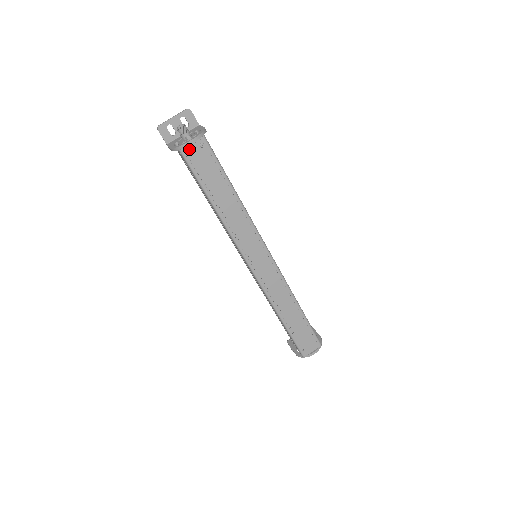
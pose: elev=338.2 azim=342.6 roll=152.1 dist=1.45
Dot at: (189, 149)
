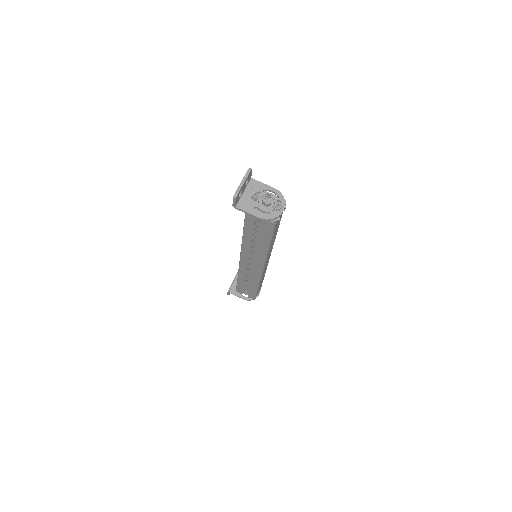
Dot at: occluded
